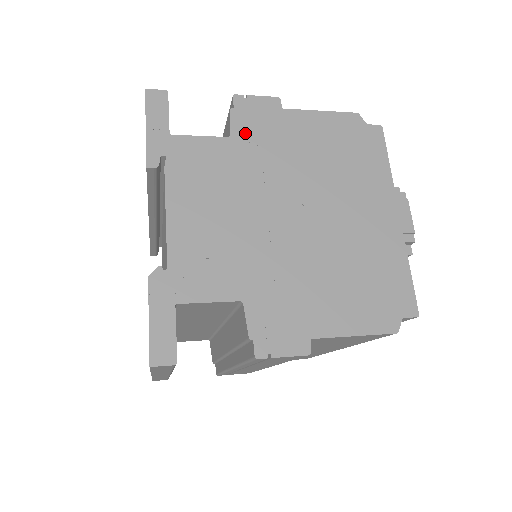
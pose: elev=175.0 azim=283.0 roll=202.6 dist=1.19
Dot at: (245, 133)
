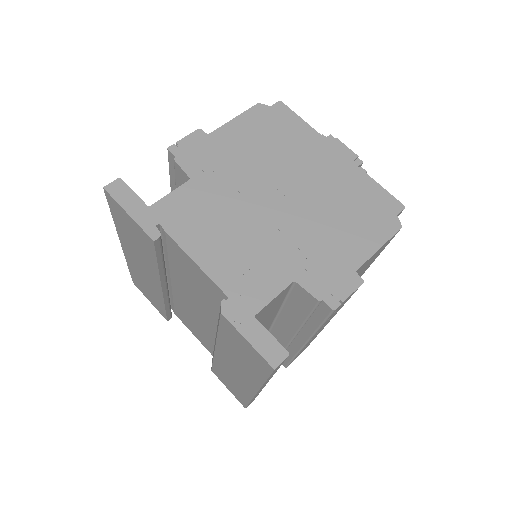
Dot at: (198, 169)
